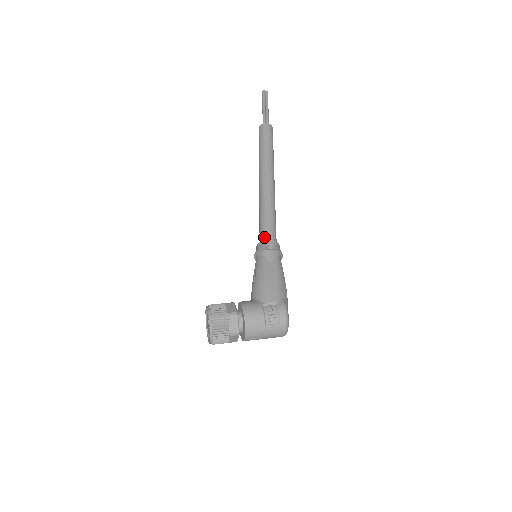
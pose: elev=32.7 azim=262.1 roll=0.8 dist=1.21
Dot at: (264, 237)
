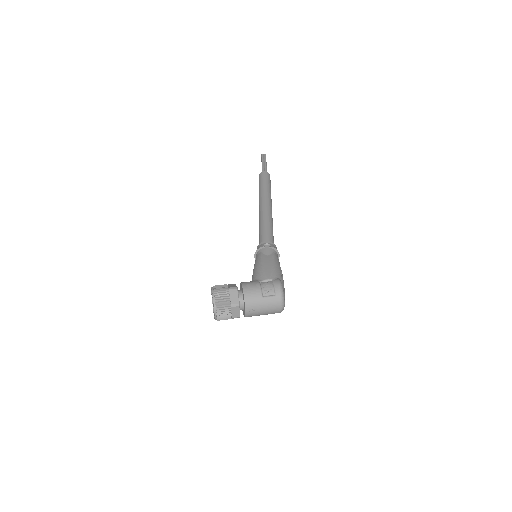
Dot at: (262, 241)
